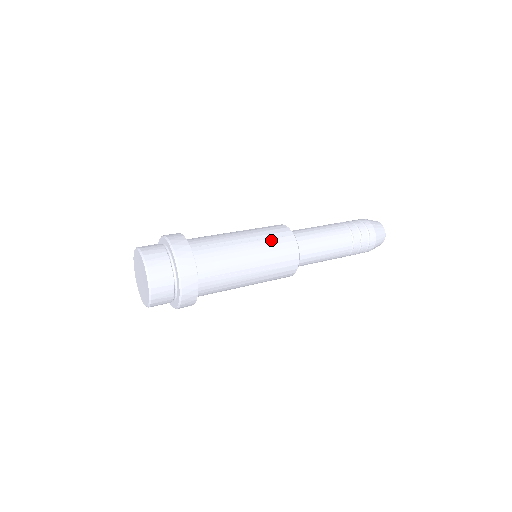
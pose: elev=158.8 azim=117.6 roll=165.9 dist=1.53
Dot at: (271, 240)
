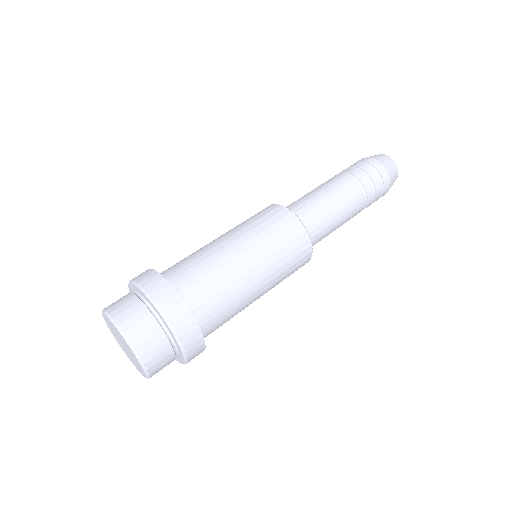
Dot at: (287, 275)
